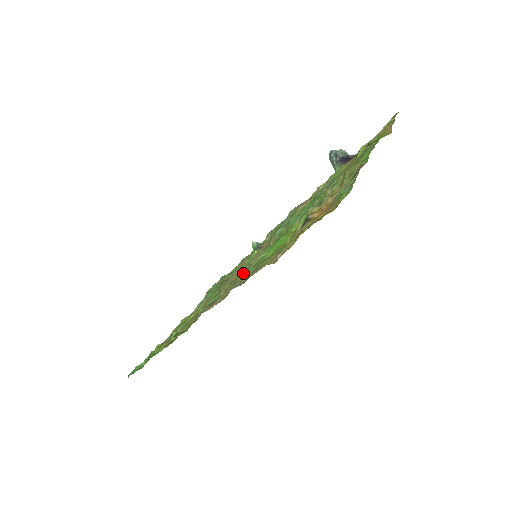
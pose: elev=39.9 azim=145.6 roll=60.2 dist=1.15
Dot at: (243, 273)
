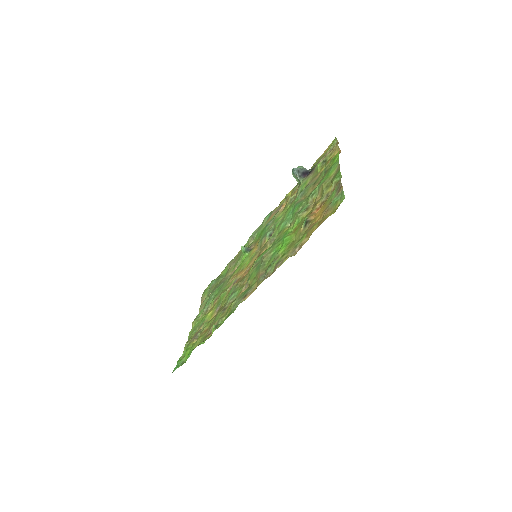
Dot at: (261, 269)
